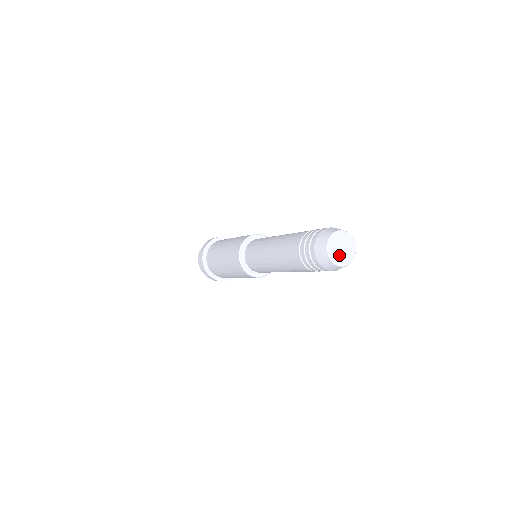
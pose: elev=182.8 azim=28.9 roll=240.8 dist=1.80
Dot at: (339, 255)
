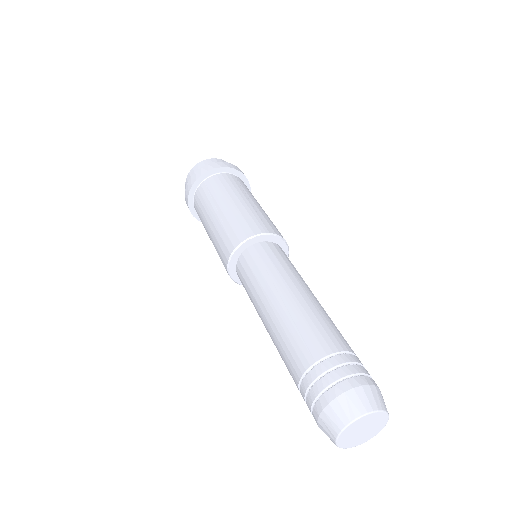
Dot at: (358, 438)
